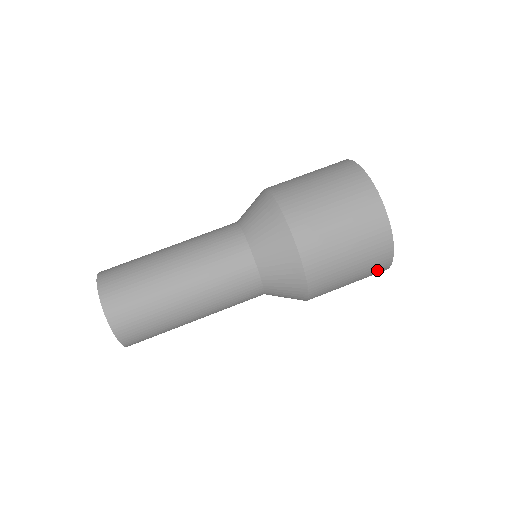
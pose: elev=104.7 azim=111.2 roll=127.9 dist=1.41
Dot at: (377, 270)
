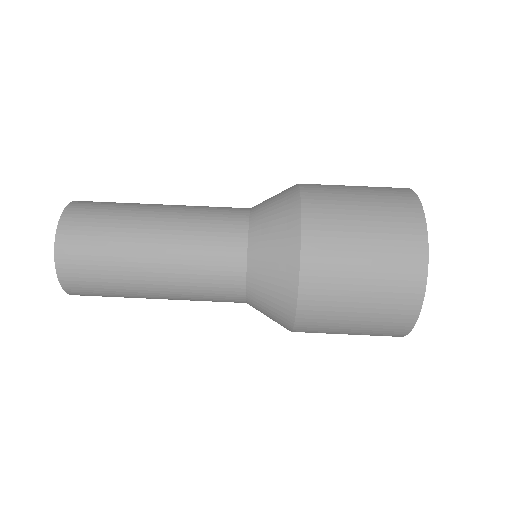
Dot at: (405, 276)
